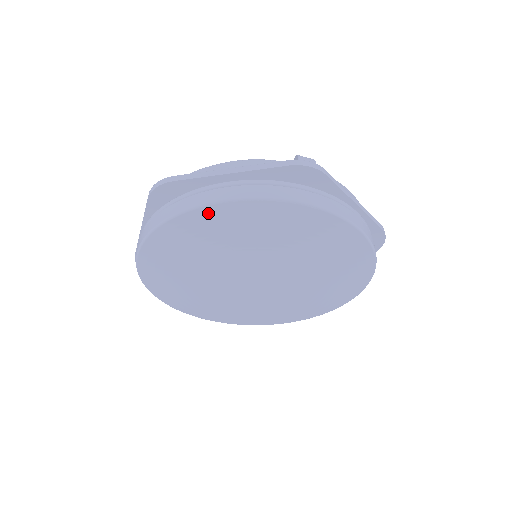
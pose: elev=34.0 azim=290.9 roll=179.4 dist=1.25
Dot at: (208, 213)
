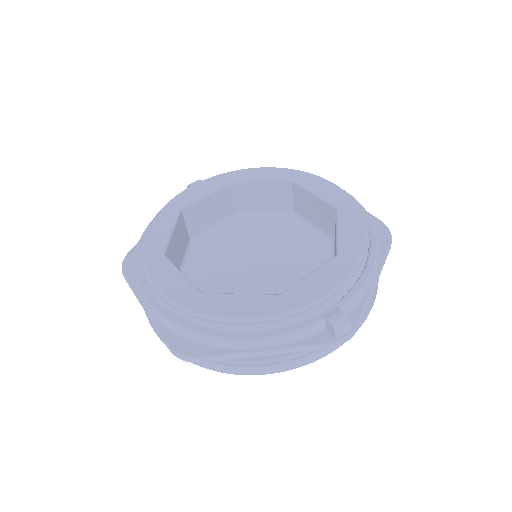
Dot at: occluded
